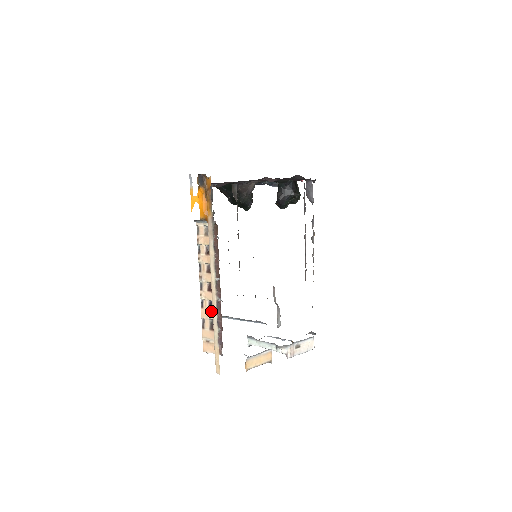
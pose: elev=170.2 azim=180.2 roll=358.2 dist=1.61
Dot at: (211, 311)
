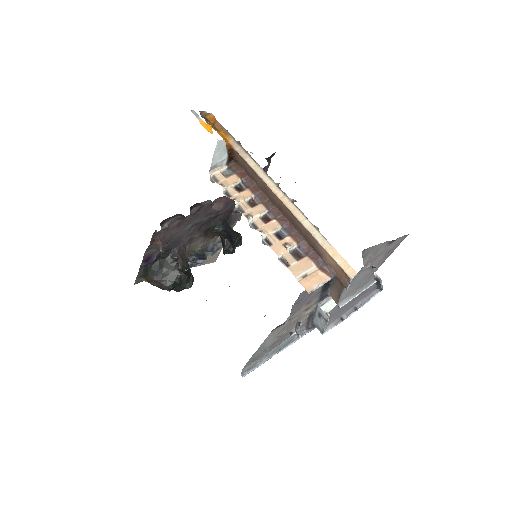
Dot at: (284, 240)
